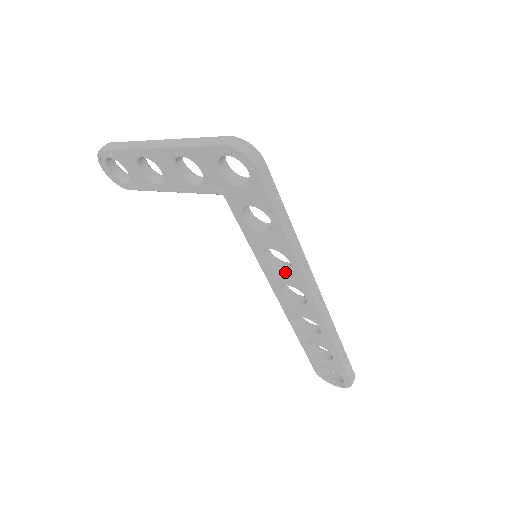
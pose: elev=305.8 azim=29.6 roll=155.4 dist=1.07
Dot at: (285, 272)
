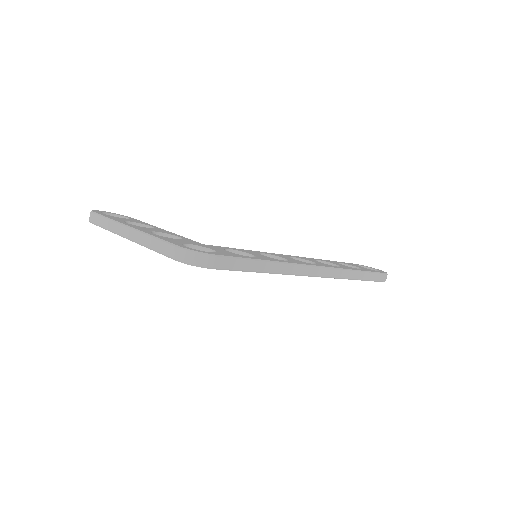
Dot at: occluded
